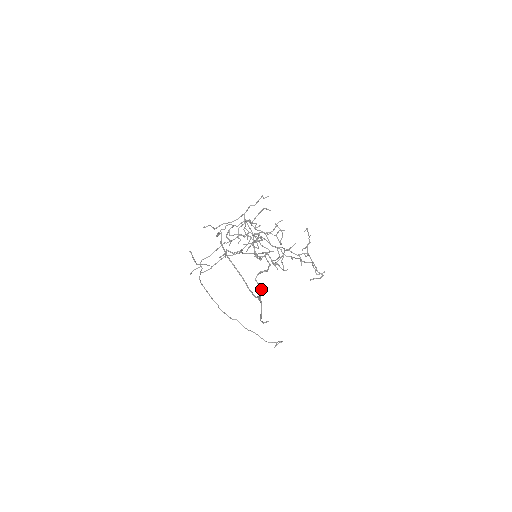
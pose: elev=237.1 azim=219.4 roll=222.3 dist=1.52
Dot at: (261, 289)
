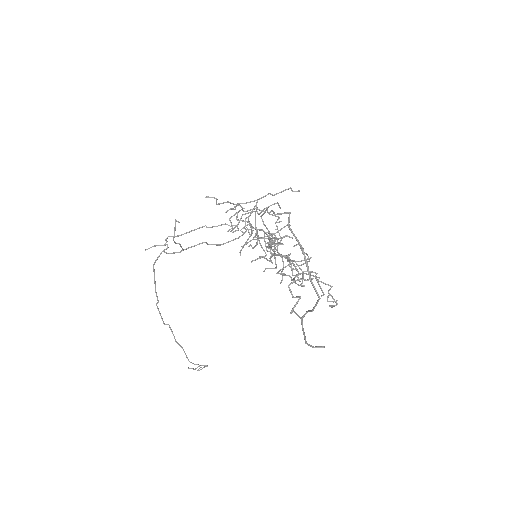
Dot at: (298, 301)
